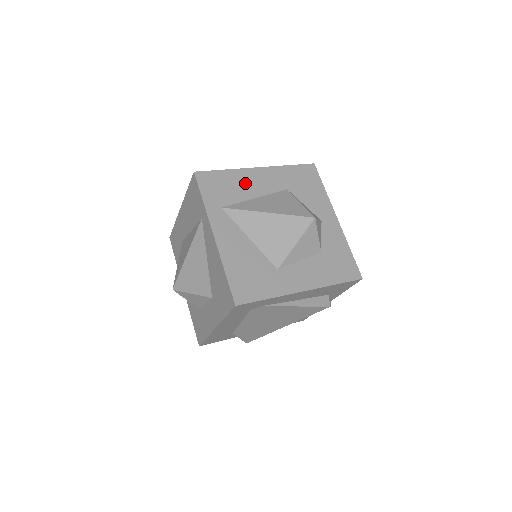
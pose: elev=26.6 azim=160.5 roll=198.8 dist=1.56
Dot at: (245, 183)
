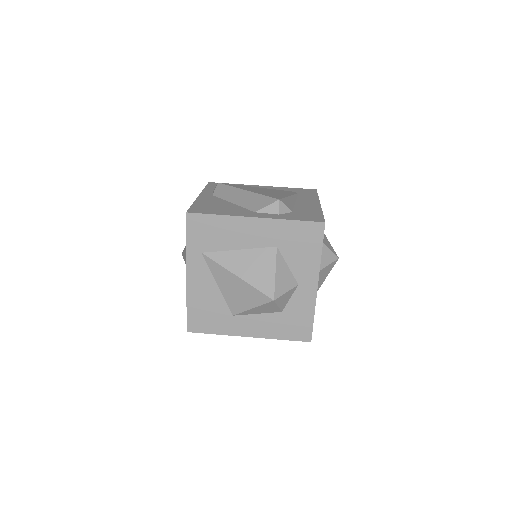
Dot at: (234, 232)
